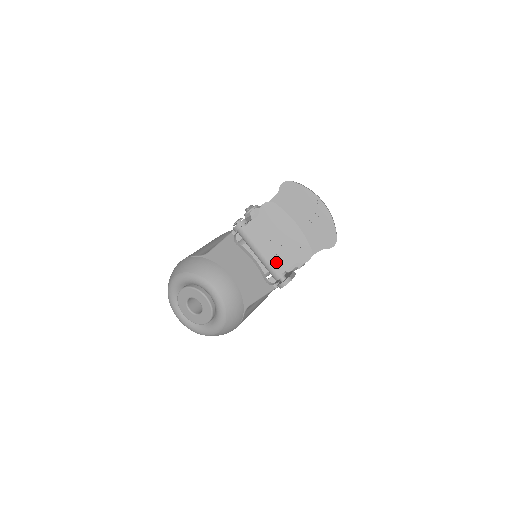
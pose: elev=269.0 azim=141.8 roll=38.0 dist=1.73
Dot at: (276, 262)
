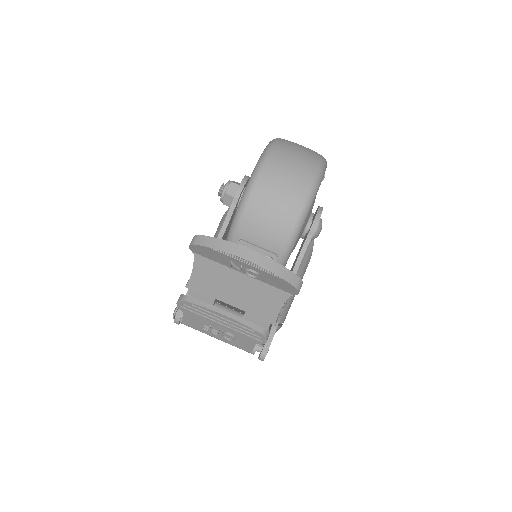
Dot at: (237, 344)
